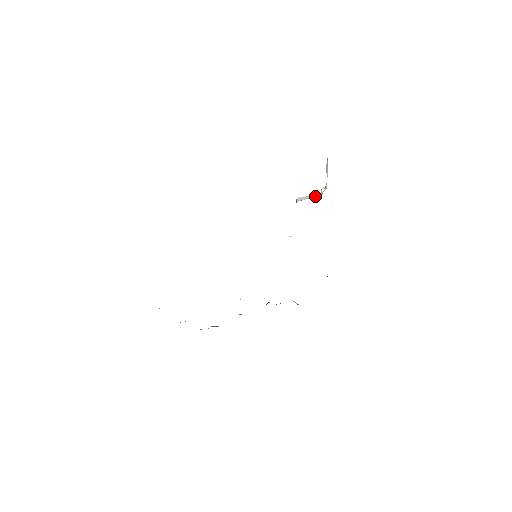
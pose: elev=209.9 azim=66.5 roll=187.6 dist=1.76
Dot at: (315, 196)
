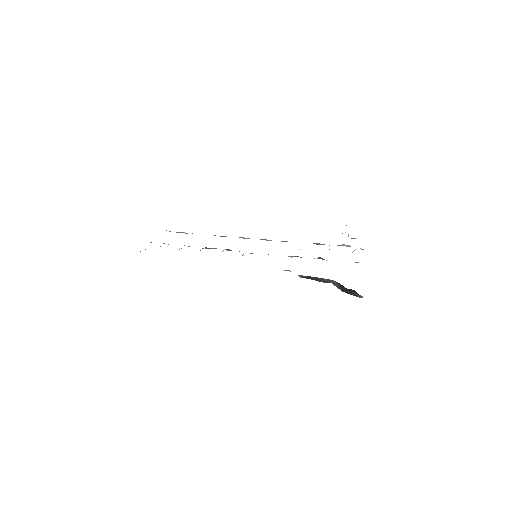
Dot at: occluded
